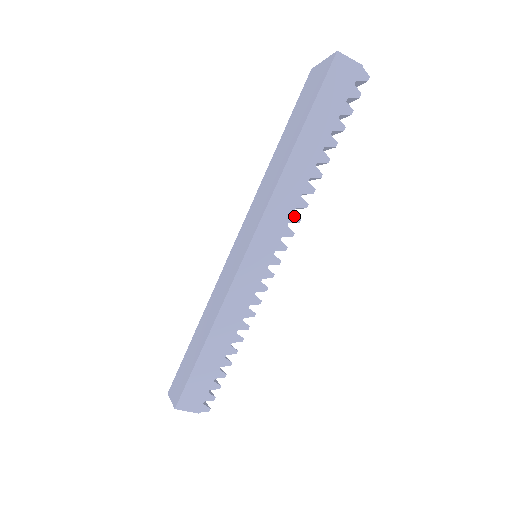
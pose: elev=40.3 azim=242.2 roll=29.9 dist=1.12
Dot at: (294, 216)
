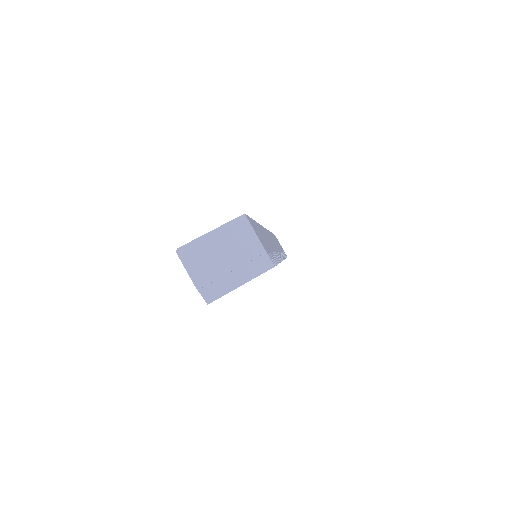
Dot at: (281, 253)
